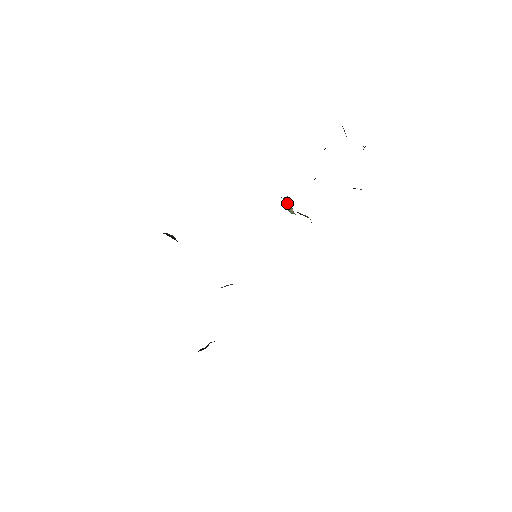
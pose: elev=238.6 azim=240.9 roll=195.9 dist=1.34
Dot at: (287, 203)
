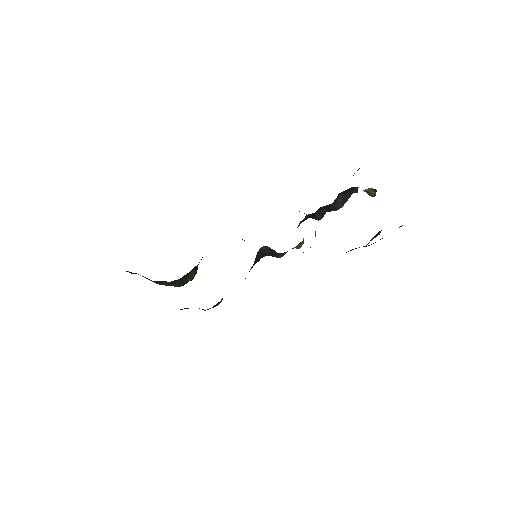
Dot at: occluded
